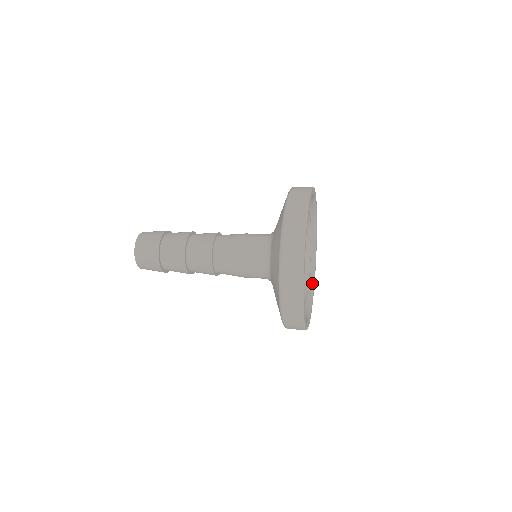
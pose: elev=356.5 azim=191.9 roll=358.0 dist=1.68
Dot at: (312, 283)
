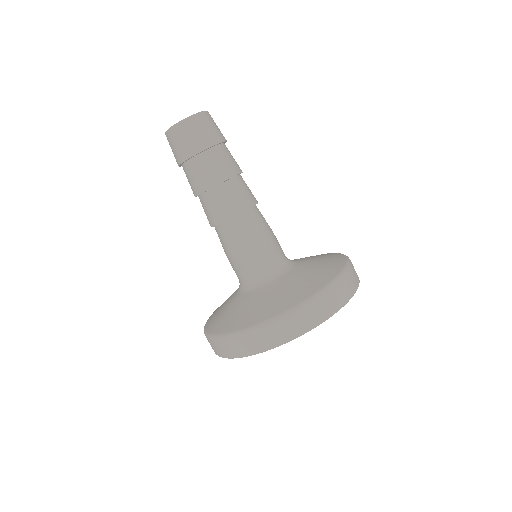
Dot at: occluded
